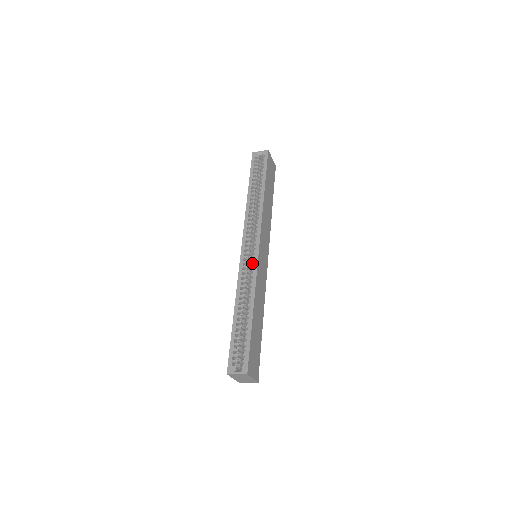
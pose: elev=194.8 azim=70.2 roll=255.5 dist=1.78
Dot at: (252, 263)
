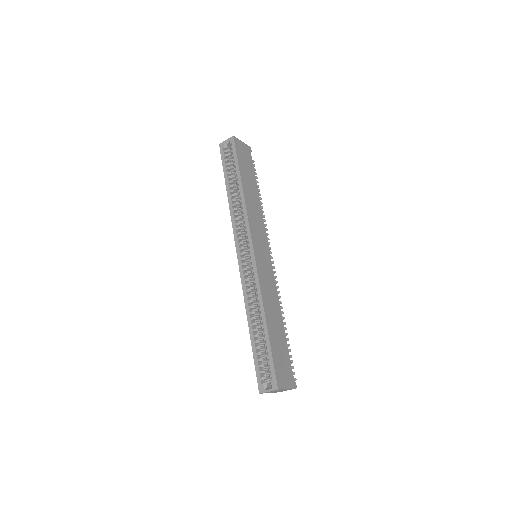
Dot at: (252, 268)
